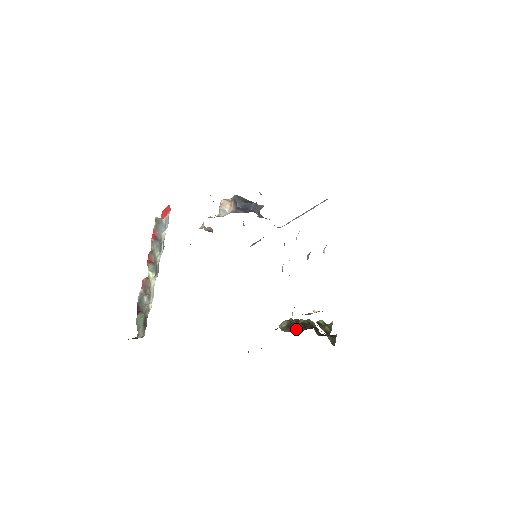
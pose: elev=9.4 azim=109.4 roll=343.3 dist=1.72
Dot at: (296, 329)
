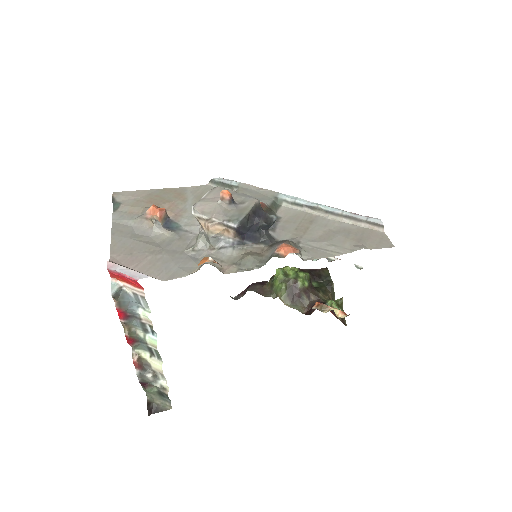
Dot at: (300, 300)
